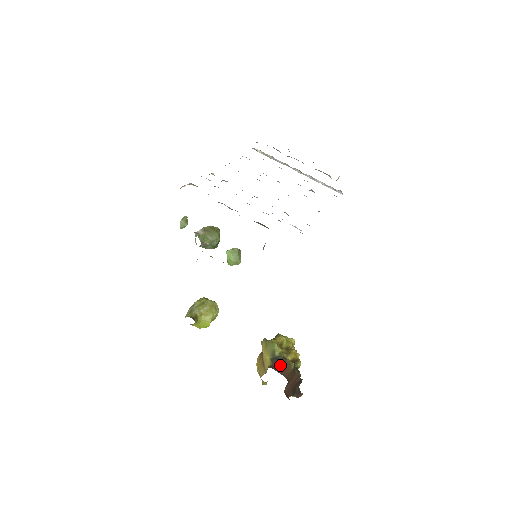
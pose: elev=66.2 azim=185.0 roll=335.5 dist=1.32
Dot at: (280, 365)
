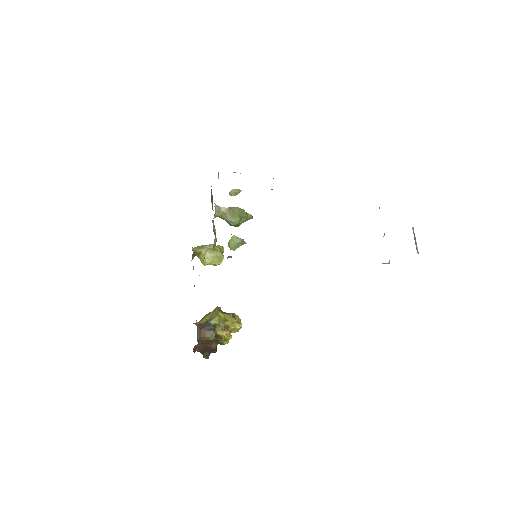
Dot at: (205, 330)
